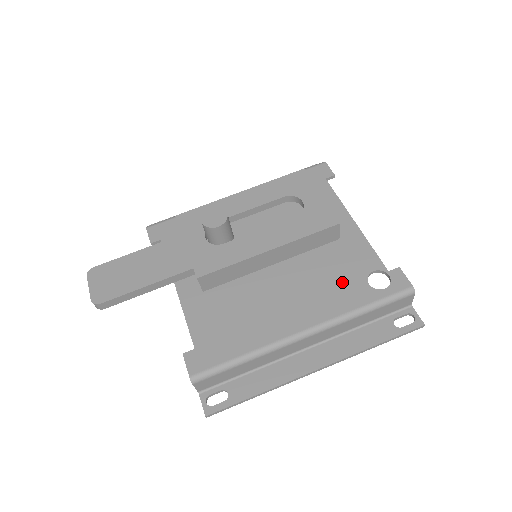
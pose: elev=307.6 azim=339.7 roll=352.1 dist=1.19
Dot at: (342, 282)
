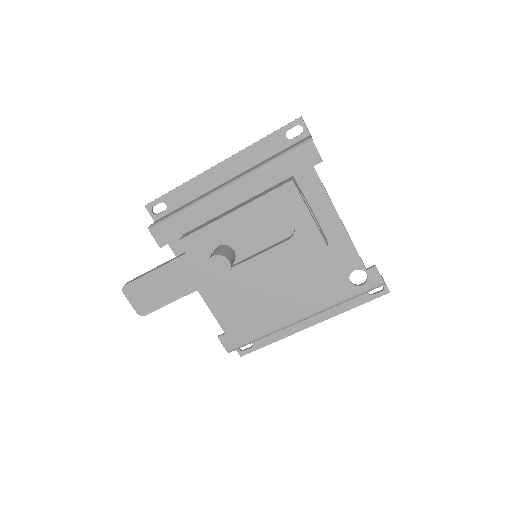
Dot at: (329, 281)
